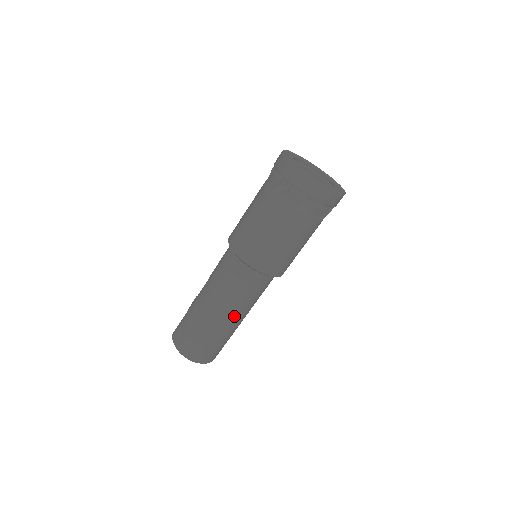
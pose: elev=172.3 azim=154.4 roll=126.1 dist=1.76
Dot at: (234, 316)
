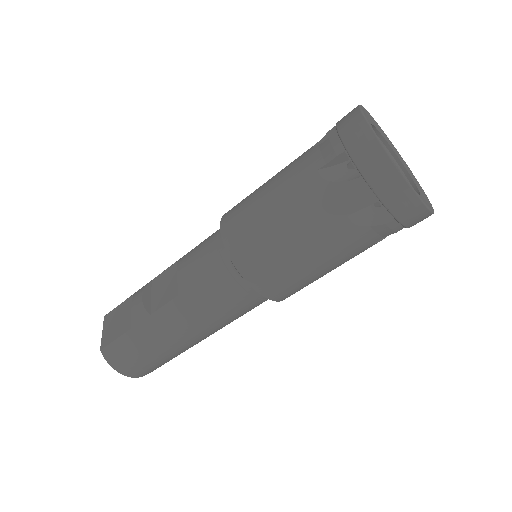
Dot at: occluded
